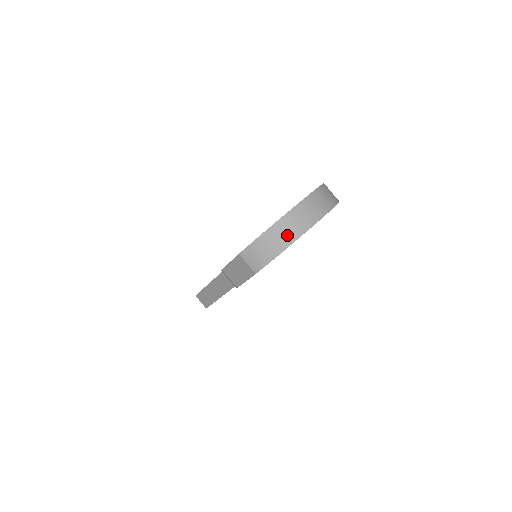
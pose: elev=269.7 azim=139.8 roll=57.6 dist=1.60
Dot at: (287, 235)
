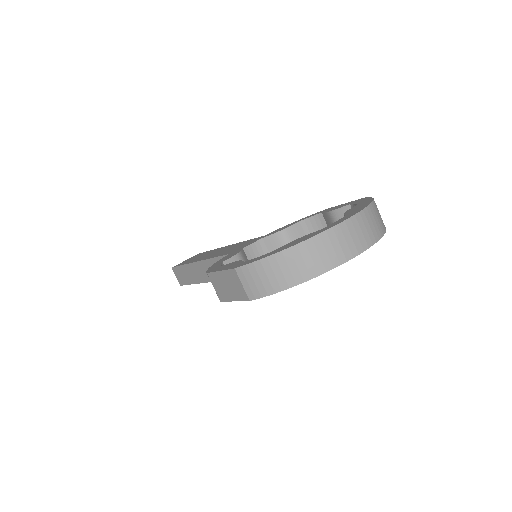
Dot at: (307, 266)
